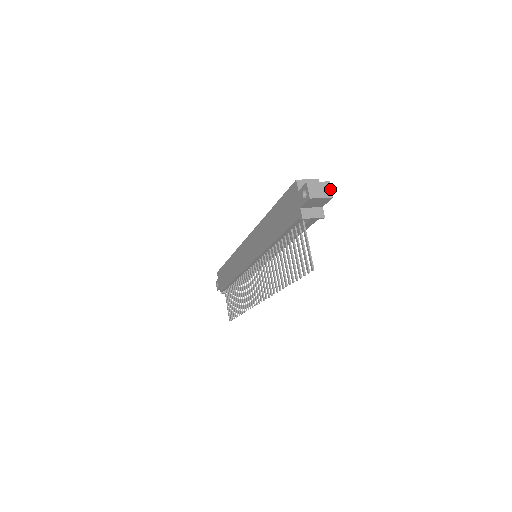
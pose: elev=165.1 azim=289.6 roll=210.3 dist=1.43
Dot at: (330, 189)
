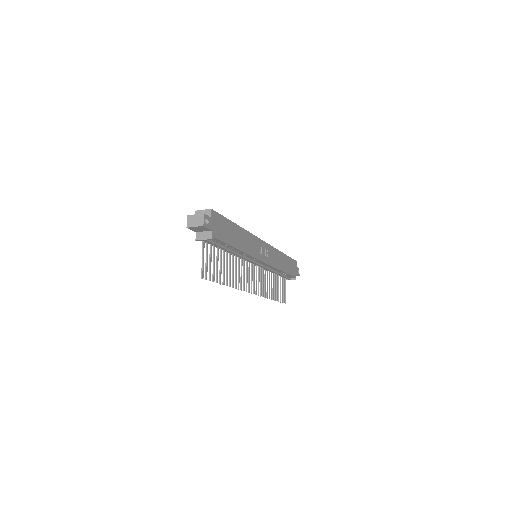
Dot at: (203, 219)
